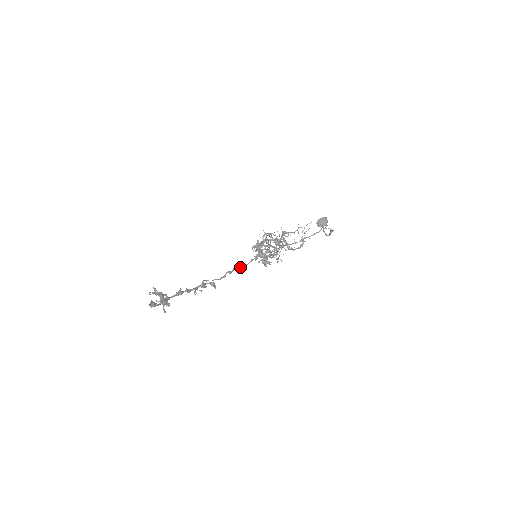
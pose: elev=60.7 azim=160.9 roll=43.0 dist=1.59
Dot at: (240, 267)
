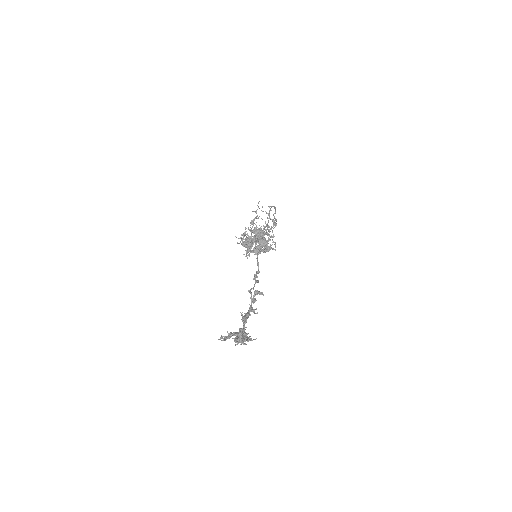
Dot at: occluded
